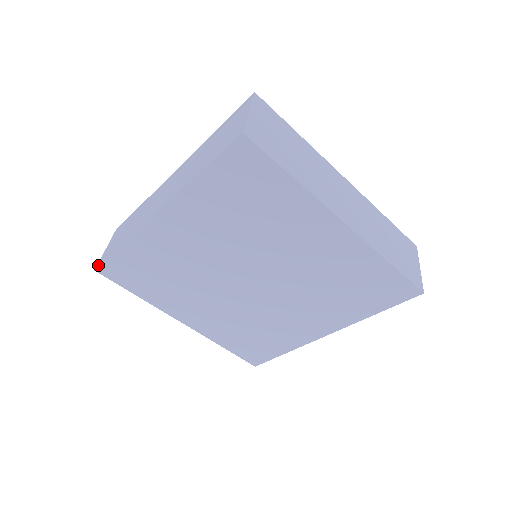
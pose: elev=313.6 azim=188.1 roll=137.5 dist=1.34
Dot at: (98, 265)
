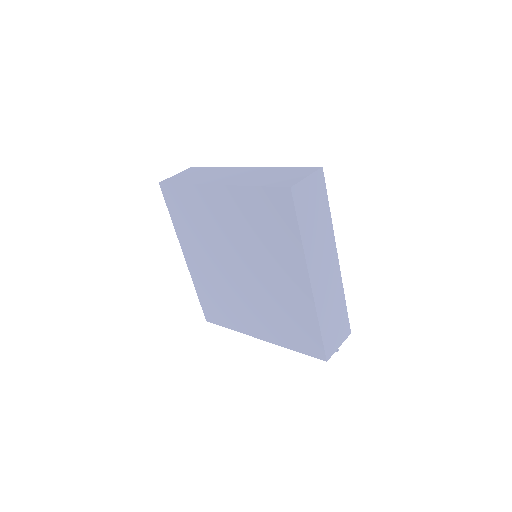
Dot at: occluded
